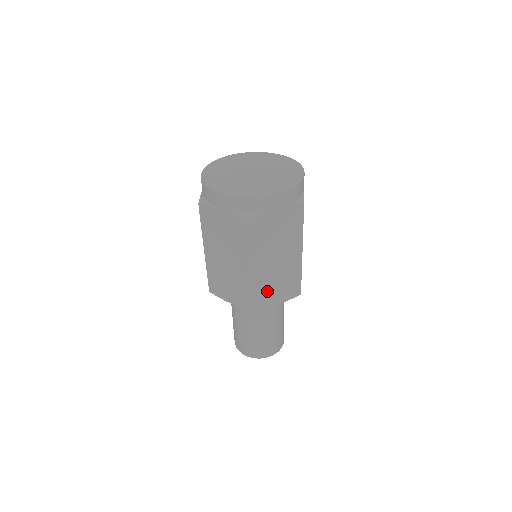
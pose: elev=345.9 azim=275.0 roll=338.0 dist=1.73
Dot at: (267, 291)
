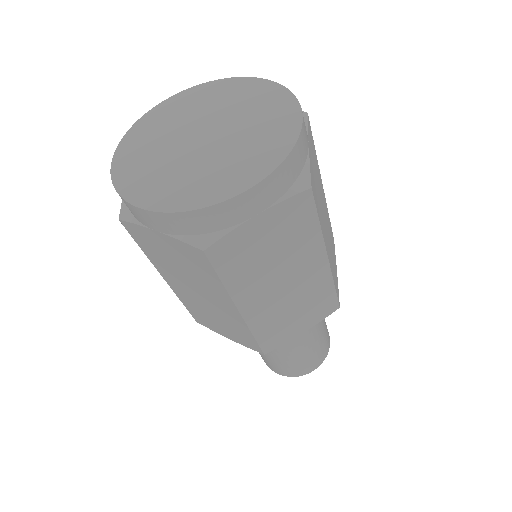
Dot at: (280, 325)
